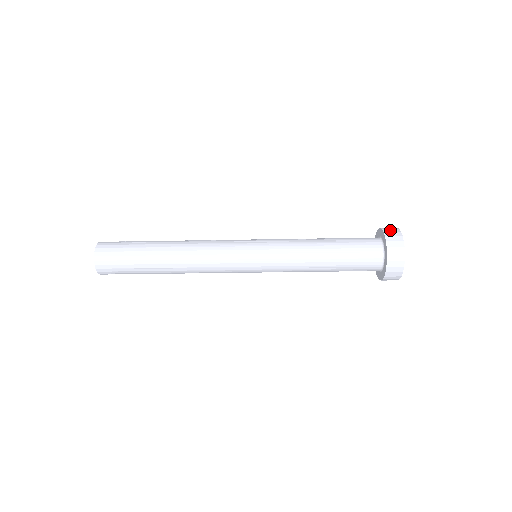
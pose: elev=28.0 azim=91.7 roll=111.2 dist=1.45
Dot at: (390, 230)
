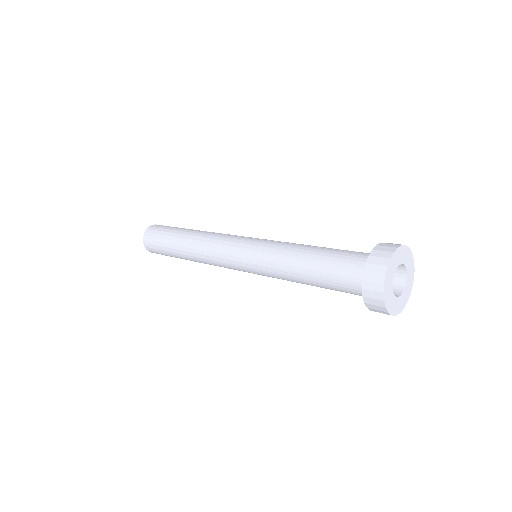
Dot at: (371, 295)
